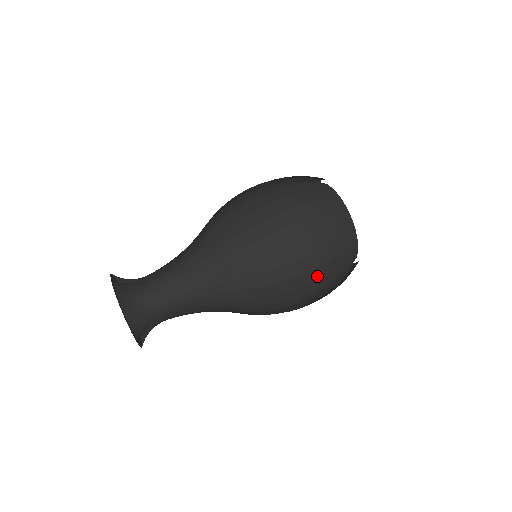
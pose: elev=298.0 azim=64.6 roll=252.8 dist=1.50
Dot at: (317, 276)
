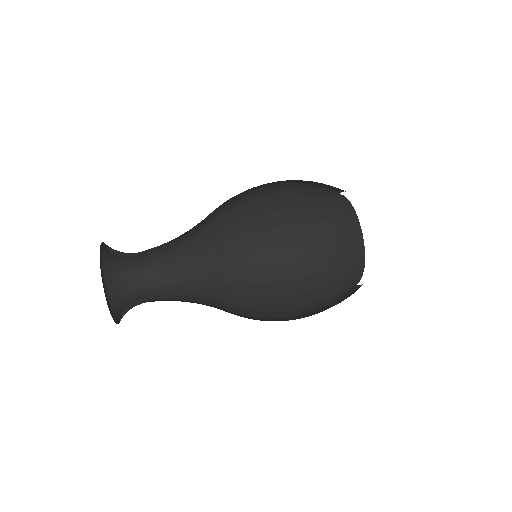
Dot at: (313, 269)
